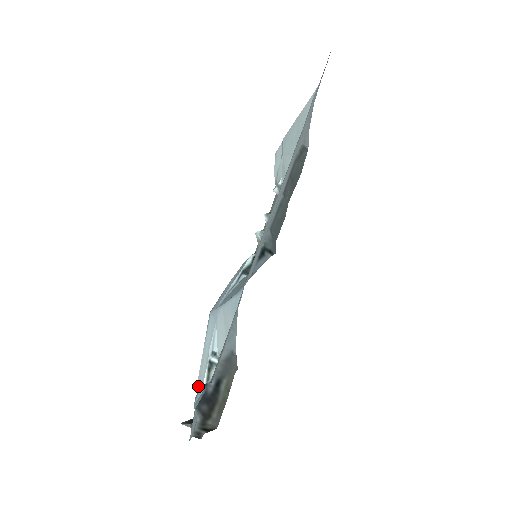
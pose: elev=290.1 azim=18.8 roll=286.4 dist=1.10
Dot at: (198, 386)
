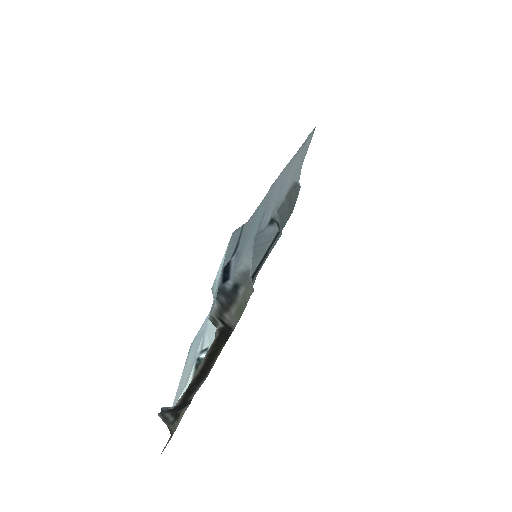
Dot at: (175, 403)
